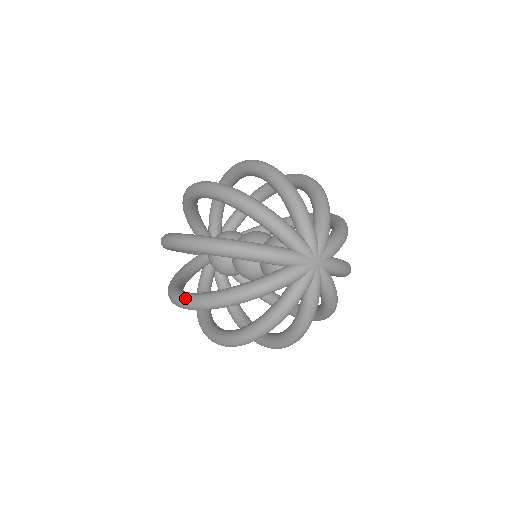
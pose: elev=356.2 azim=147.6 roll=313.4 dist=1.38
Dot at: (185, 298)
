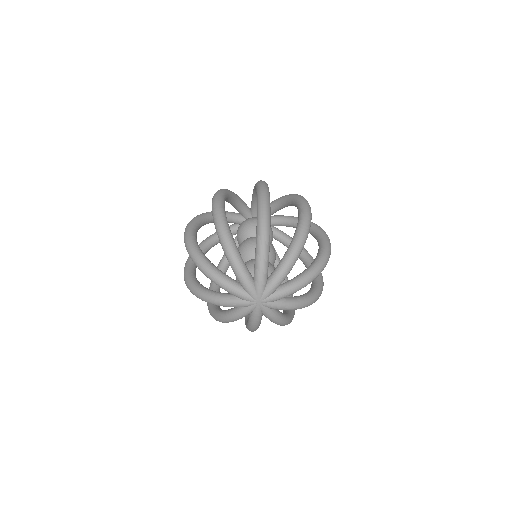
Dot at: (185, 273)
